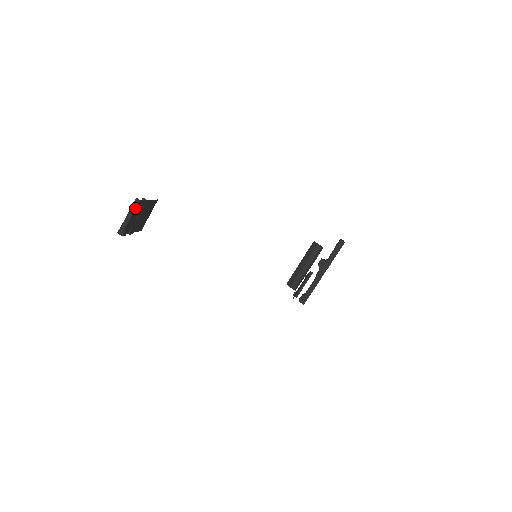
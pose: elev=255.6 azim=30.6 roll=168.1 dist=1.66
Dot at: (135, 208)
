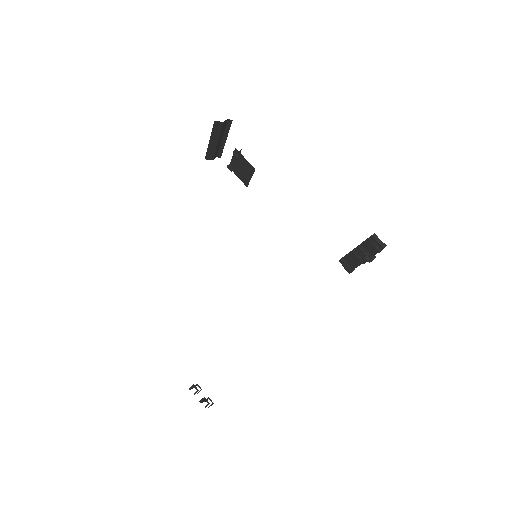
Dot at: (212, 404)
